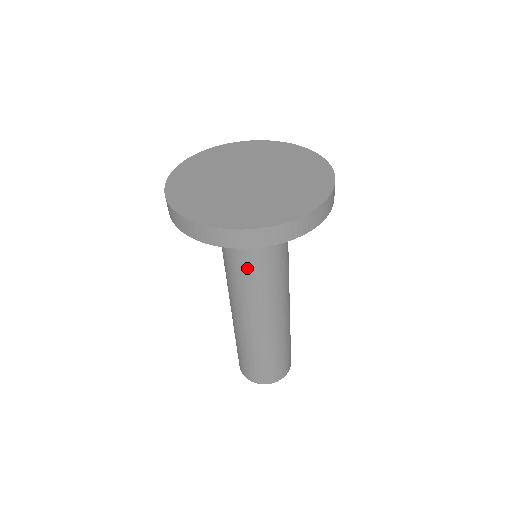
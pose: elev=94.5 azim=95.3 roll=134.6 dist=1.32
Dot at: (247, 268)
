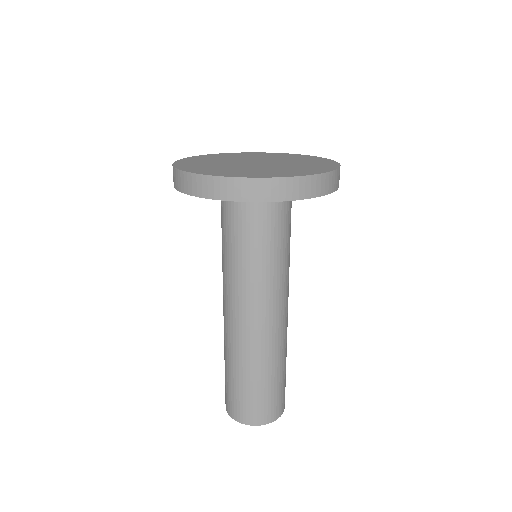
Dot at: (245, 255)
